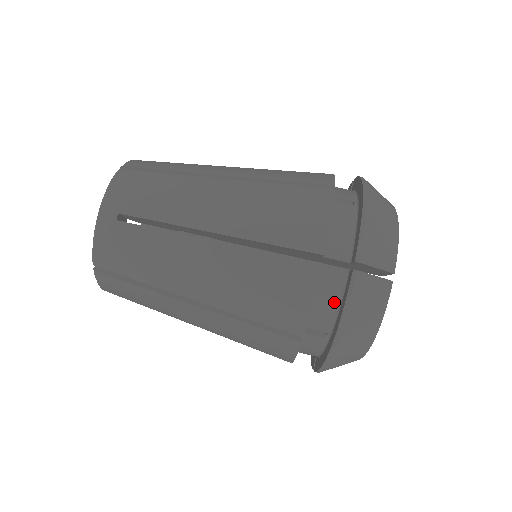
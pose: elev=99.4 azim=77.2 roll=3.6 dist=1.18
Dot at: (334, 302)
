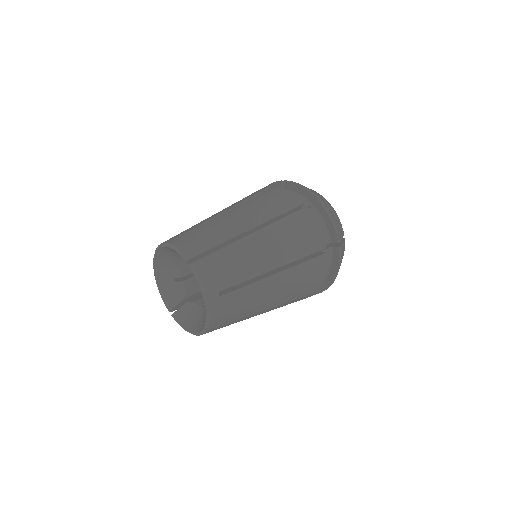
Dot at: occluded
